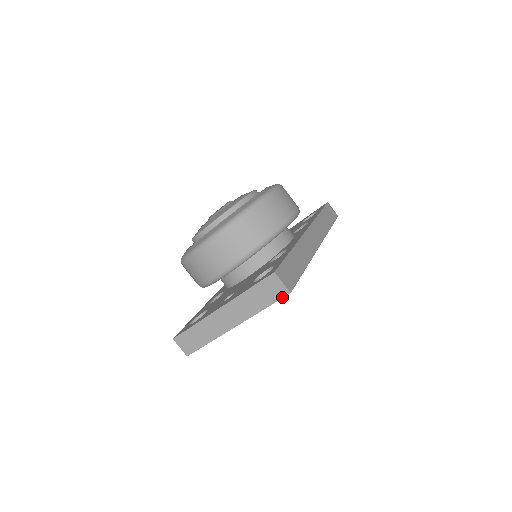
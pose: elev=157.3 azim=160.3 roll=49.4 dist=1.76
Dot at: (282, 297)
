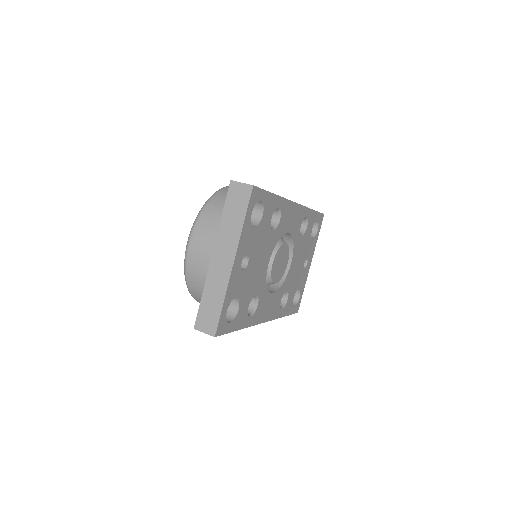
Dot at: (250, 195)
